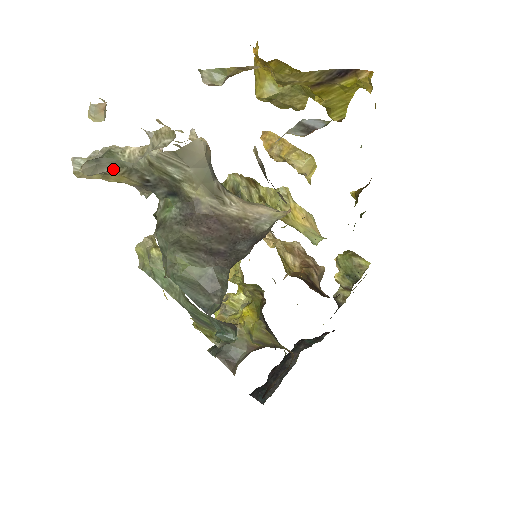
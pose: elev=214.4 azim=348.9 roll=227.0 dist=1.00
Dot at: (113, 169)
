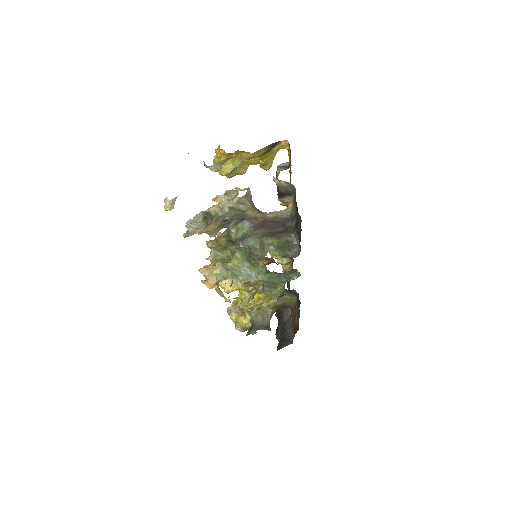
Dot at: (211, 221)
